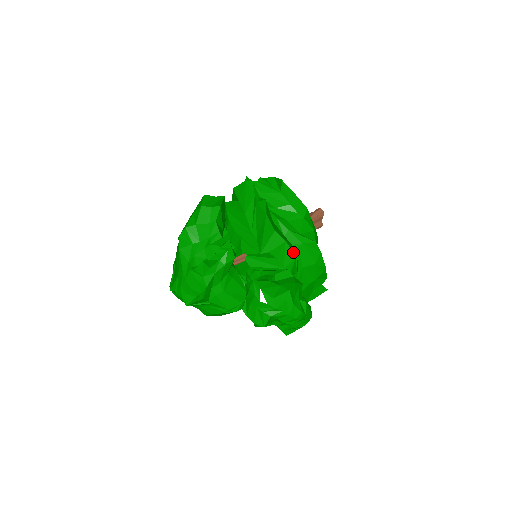
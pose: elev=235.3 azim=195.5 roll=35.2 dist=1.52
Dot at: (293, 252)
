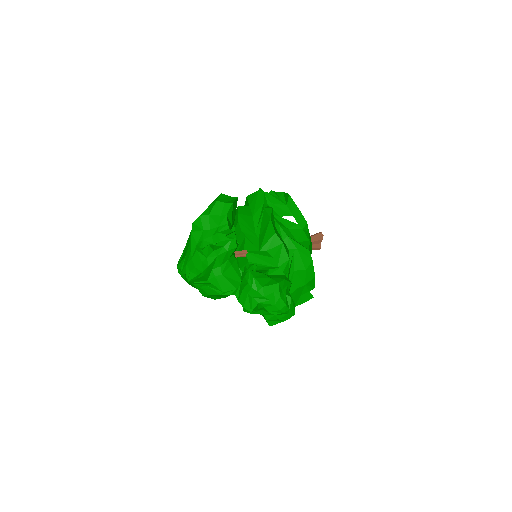
Dot at: (288, 254)
